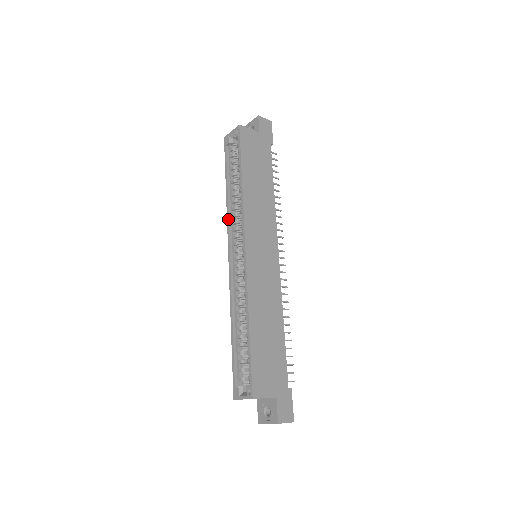
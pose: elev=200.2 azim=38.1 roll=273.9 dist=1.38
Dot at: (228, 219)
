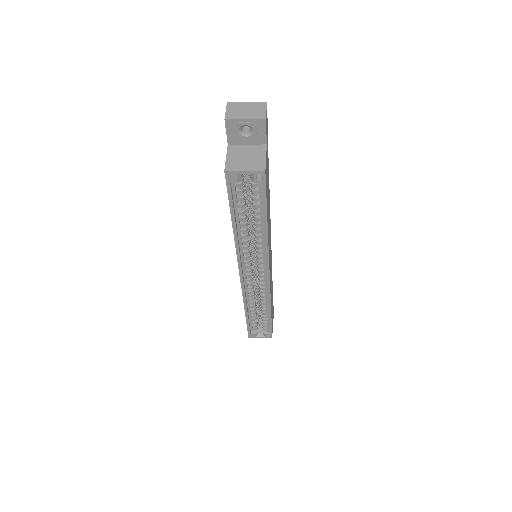
Dot at: (239, 253)
